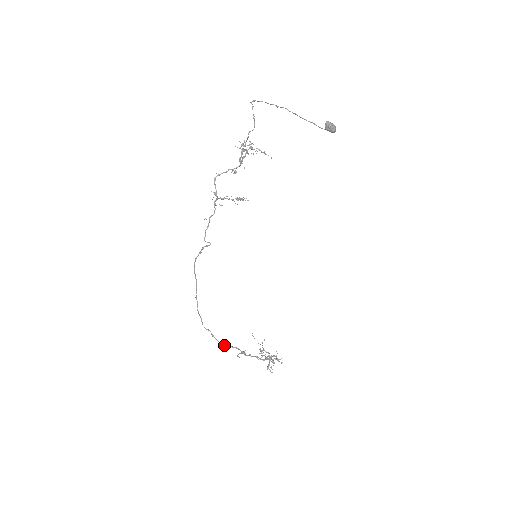
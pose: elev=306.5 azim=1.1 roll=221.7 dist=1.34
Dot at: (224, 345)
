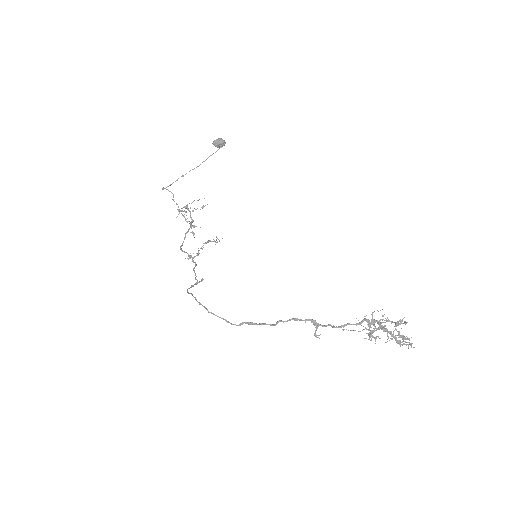
Dot at: (273, 324)
